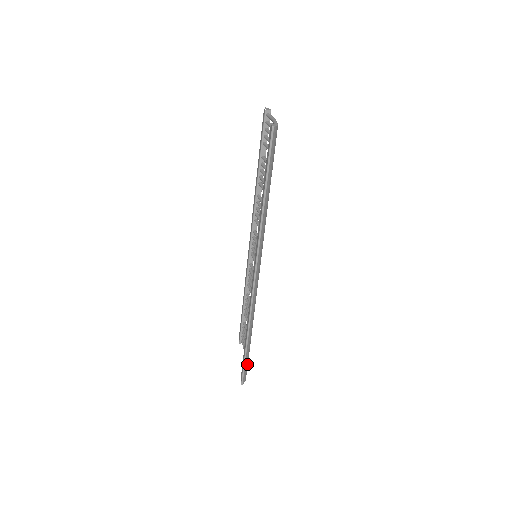
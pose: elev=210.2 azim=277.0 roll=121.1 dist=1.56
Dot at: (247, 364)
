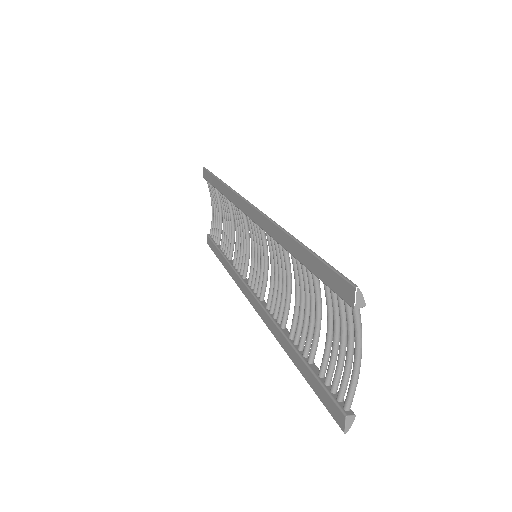
Dot at: occluded
